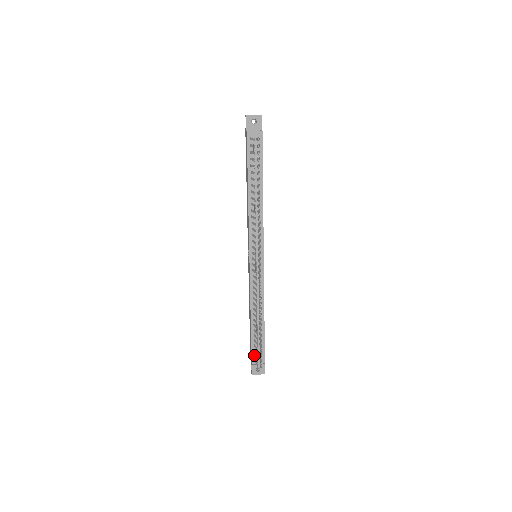
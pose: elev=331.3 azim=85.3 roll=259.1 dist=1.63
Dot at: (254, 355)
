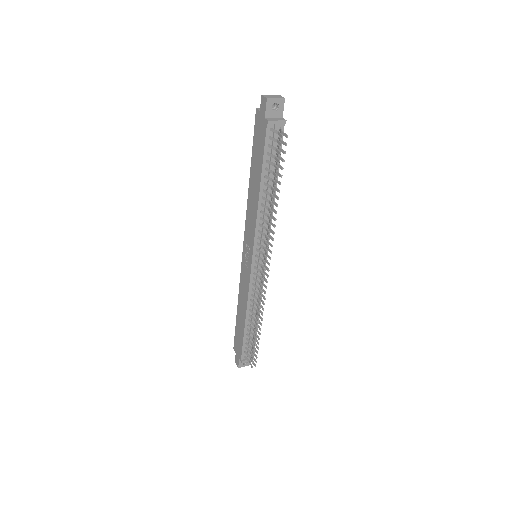
Dot at: (245, 352)
